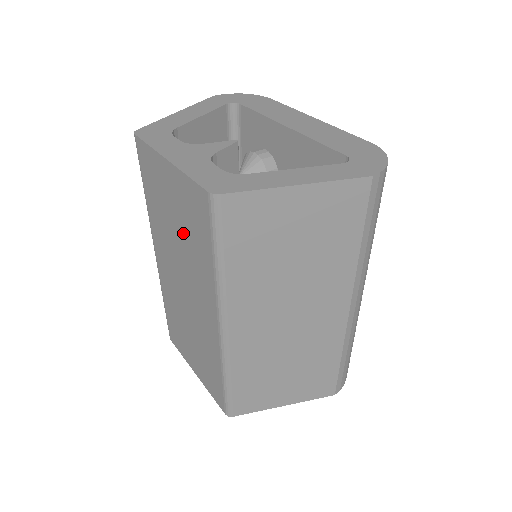
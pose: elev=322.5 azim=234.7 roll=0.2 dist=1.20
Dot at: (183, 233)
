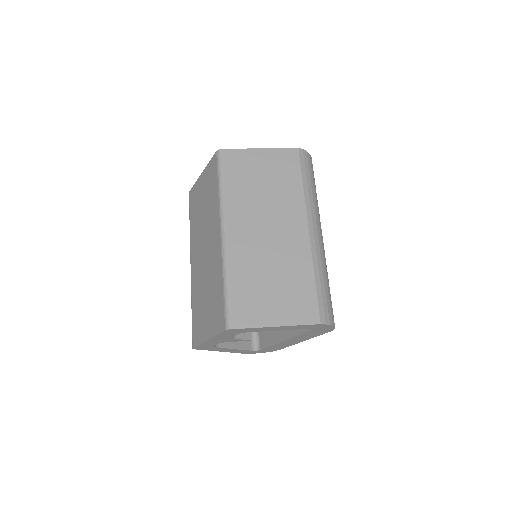
Dot at: (206, 204)
